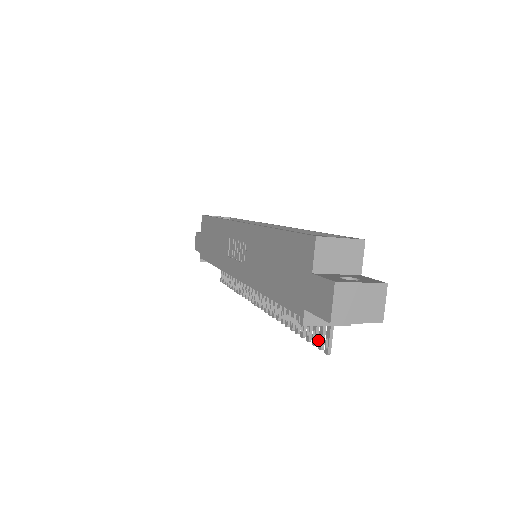
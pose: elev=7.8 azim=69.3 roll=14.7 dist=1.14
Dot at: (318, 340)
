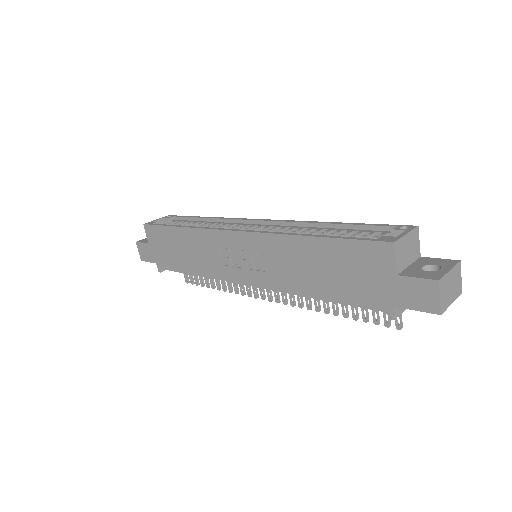
Dot at: occluded
